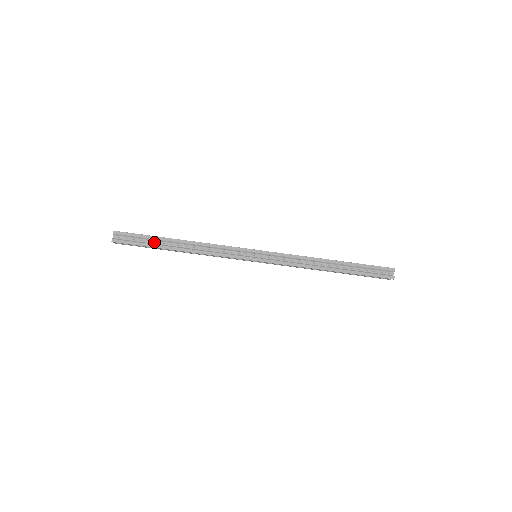
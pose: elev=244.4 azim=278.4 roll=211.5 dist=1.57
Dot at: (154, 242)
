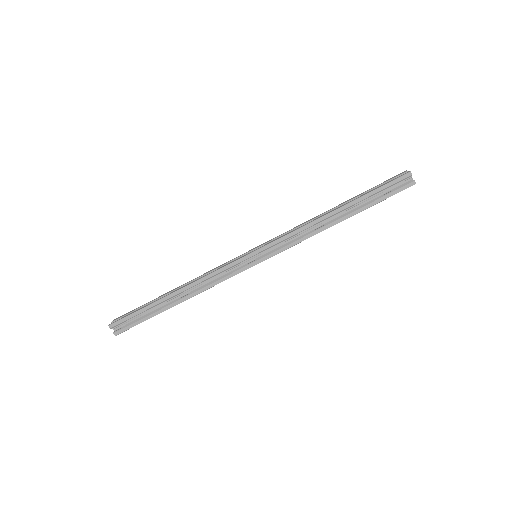
Dot at: (152, 309)
